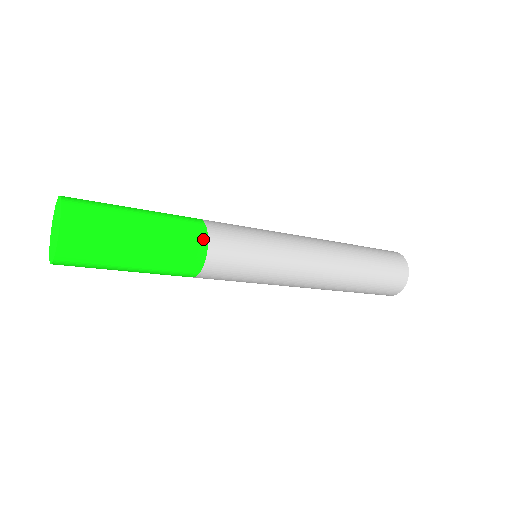
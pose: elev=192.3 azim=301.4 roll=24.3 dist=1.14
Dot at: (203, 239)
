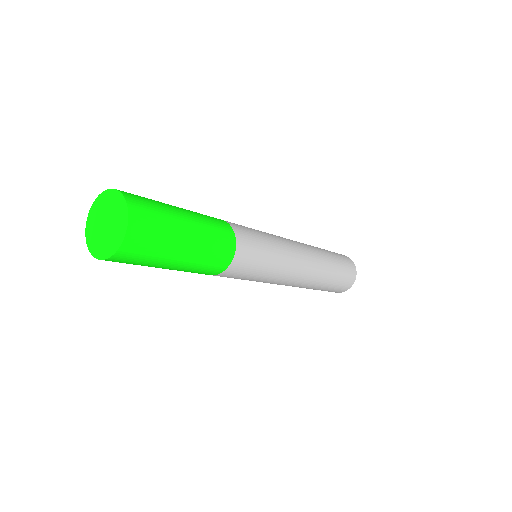
Dot at: (226, 264)
